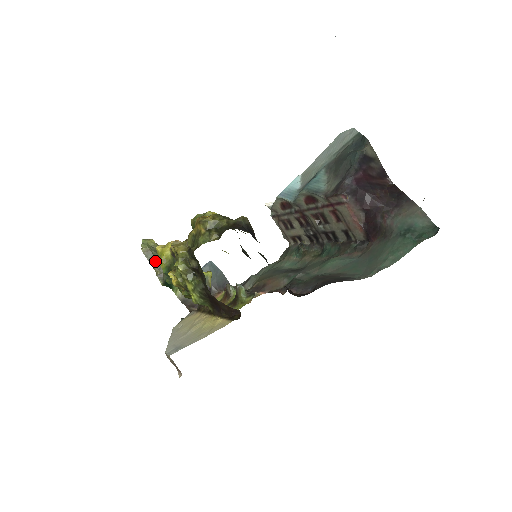
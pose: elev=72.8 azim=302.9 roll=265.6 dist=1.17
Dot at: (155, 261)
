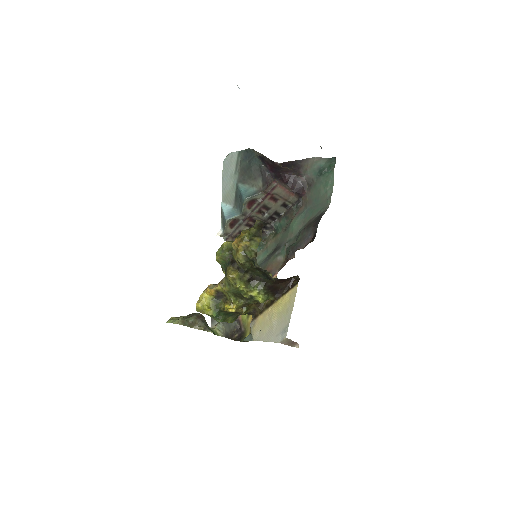
Dot at: (193, 324)
